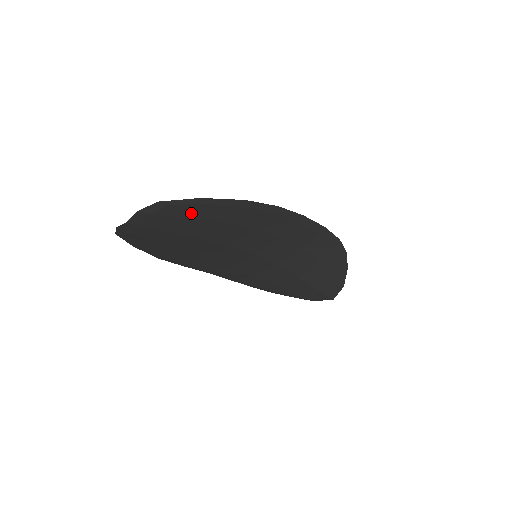
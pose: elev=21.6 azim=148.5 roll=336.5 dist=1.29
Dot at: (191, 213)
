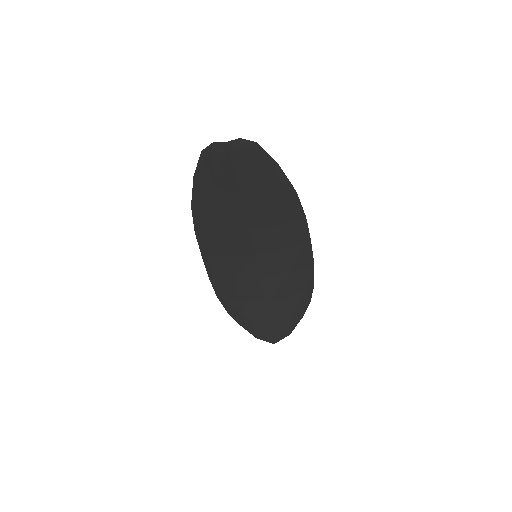
Dot at: (263, 172)
